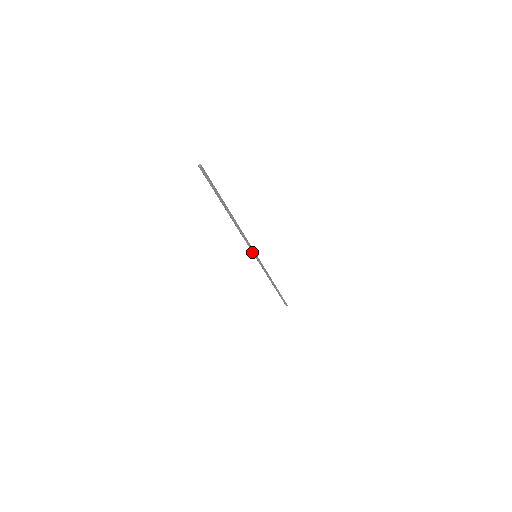
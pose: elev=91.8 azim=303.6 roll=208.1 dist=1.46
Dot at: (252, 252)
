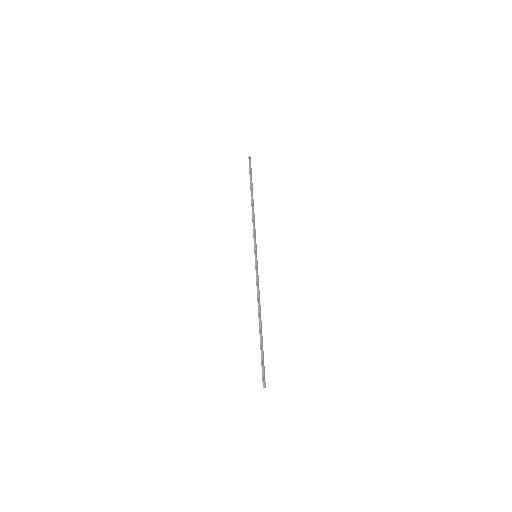
Dot at: (256, 265)
